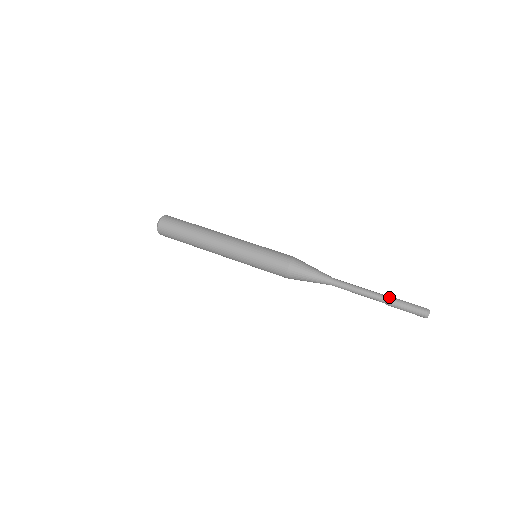
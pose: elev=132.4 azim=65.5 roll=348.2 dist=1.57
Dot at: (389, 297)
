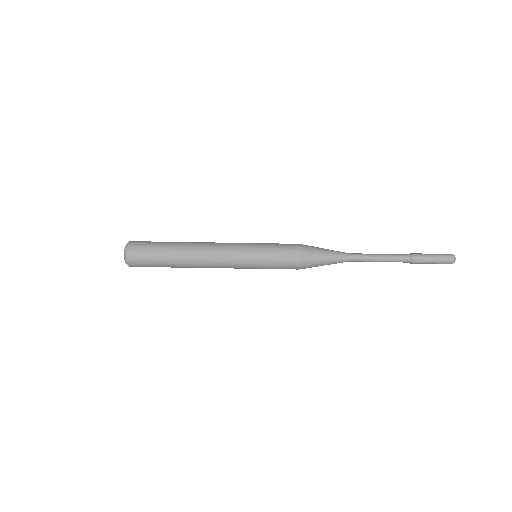
Dot at: (412, 254)
